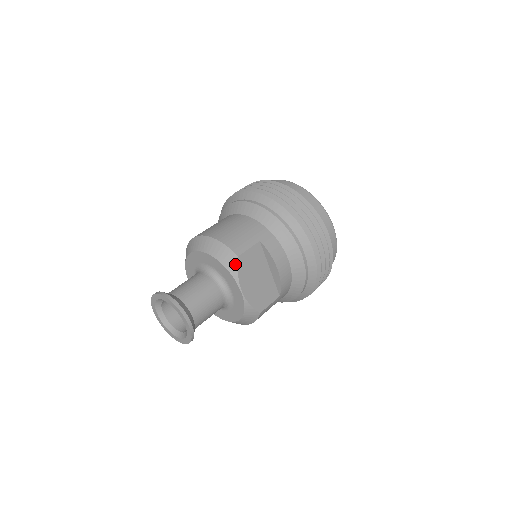
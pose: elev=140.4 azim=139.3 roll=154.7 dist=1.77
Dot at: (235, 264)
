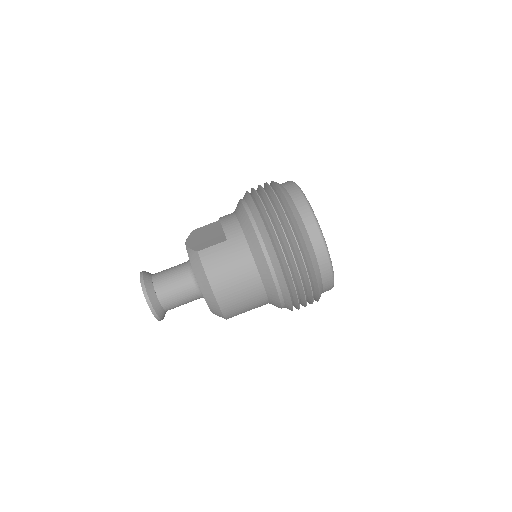
Dot at: occluded
